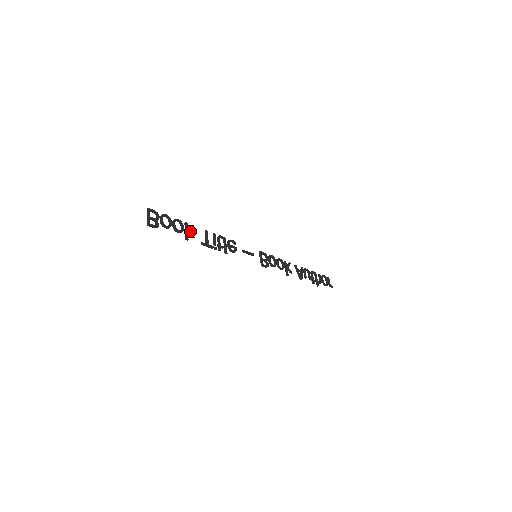
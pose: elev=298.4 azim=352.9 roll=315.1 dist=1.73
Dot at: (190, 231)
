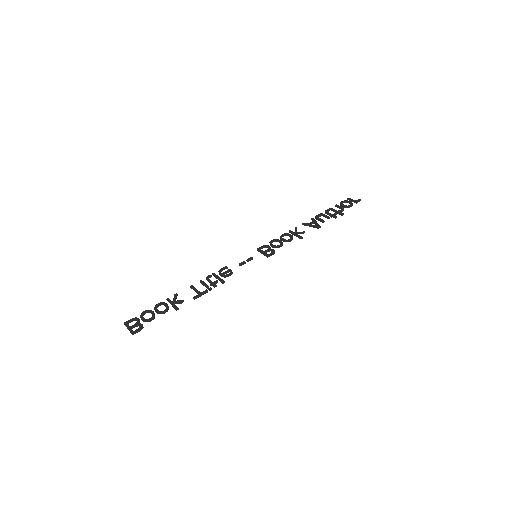
Dot at: (175, 301)
